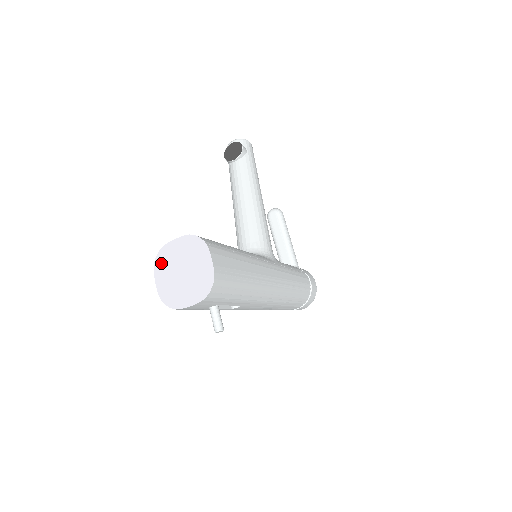
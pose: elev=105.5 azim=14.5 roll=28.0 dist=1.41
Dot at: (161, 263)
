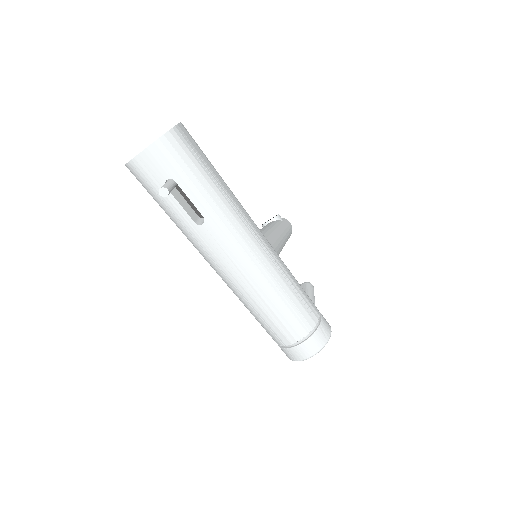
Dot at: occluded
